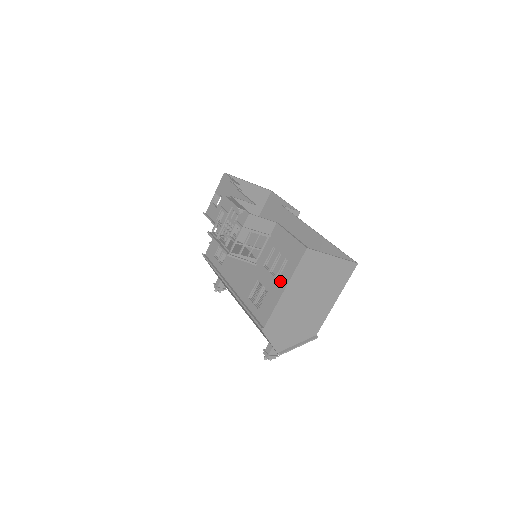
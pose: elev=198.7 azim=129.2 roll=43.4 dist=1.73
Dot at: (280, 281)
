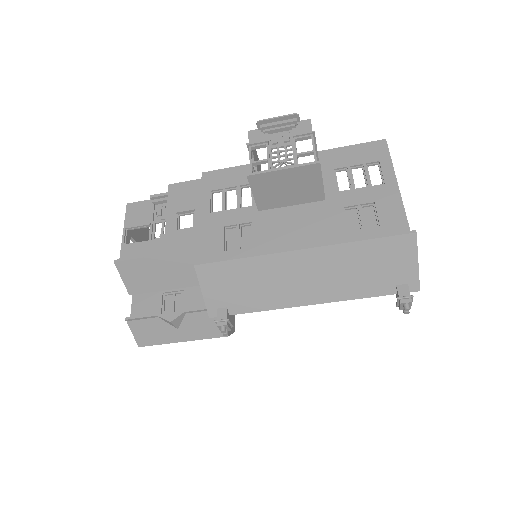
Dot at: (380, 184)
